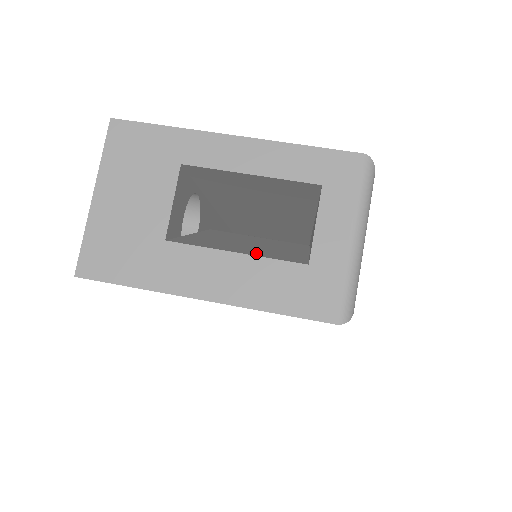
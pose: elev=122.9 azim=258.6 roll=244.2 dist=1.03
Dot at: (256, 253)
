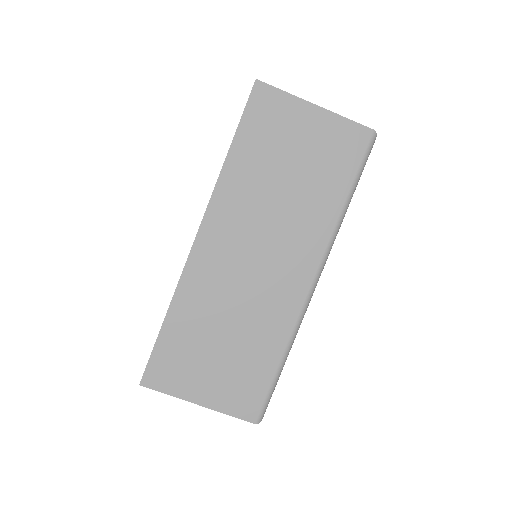
Dot at: occluded
